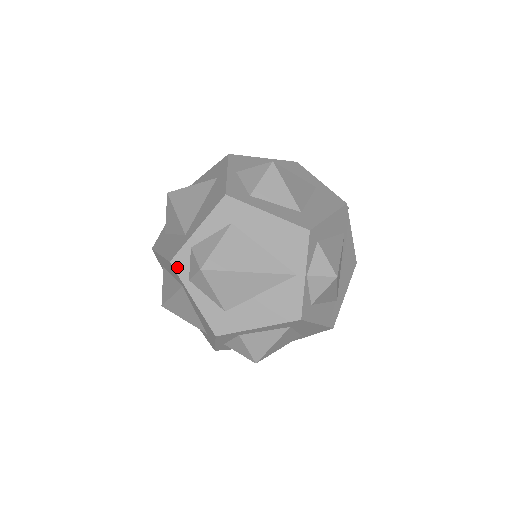
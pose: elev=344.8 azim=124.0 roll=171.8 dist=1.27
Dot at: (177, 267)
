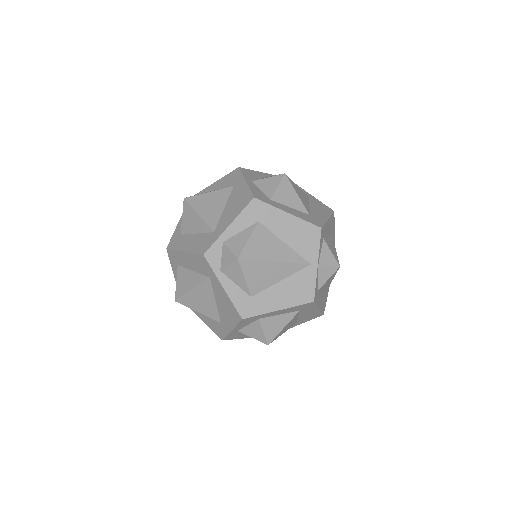
Dot at: (210, 259)
